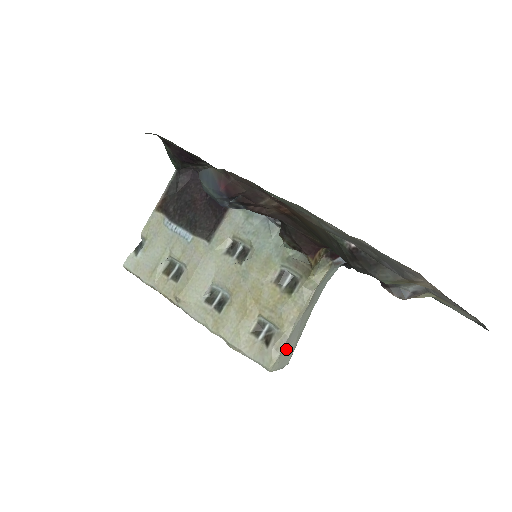
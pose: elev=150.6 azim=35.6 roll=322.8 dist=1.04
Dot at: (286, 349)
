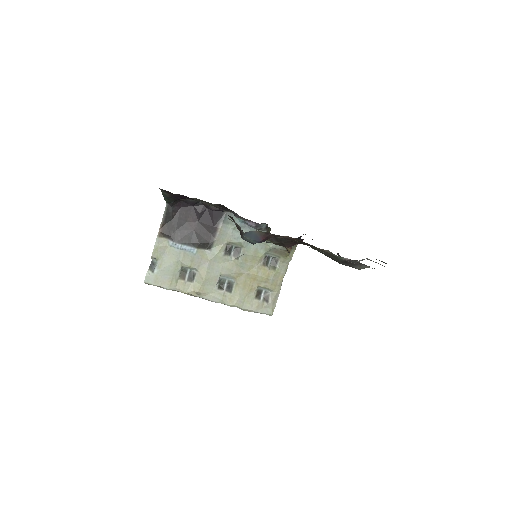
Dot at: occluded
